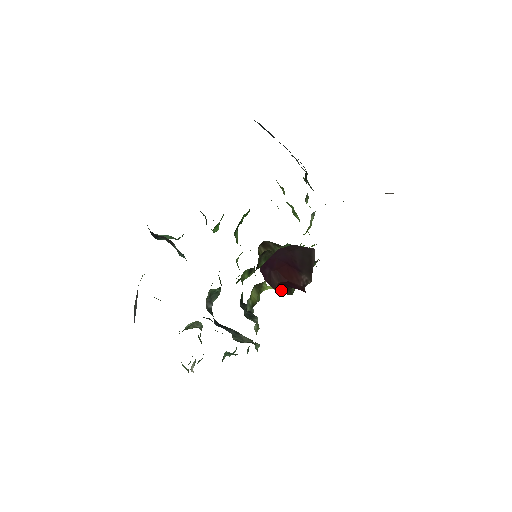
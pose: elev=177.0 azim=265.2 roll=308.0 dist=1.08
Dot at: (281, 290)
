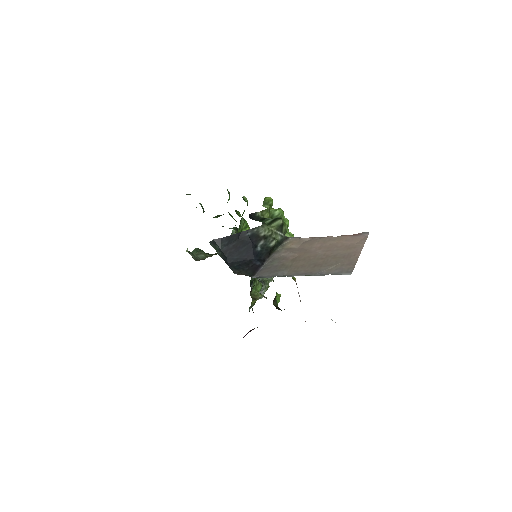
Dot at: occluded
